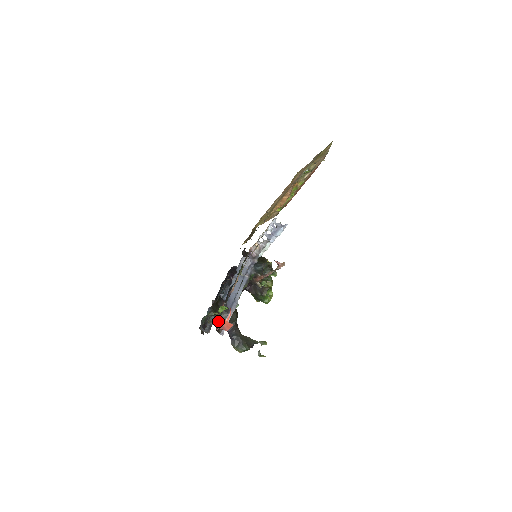
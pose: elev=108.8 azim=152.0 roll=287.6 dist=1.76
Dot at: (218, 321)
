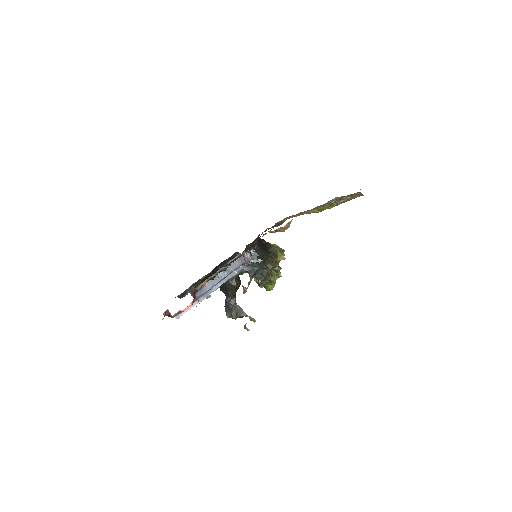
Dot at: (168, 311)
